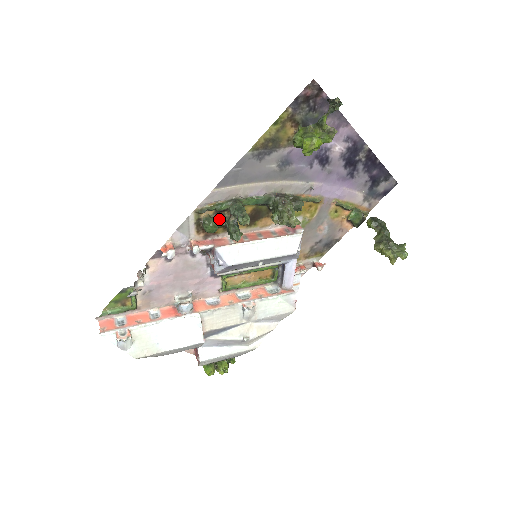
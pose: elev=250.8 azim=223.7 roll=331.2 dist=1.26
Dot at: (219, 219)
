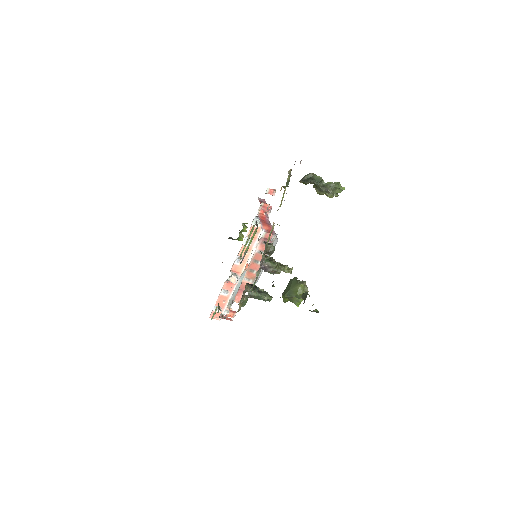
Dot at: (243, 295)
